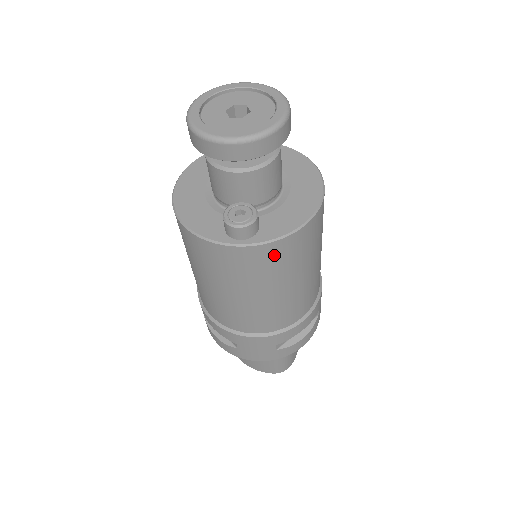
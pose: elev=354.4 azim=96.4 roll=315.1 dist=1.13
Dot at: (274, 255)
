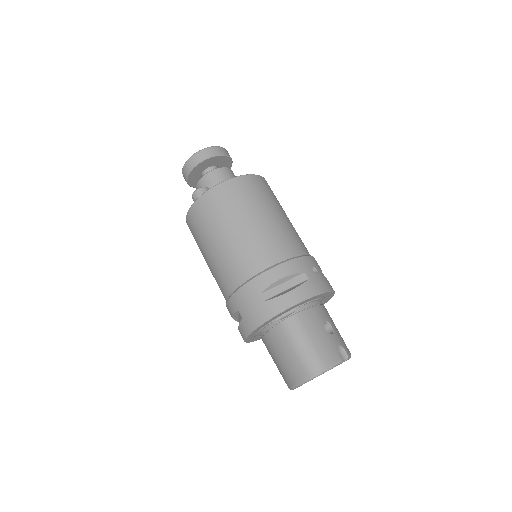
Dot at: (215, 199)
